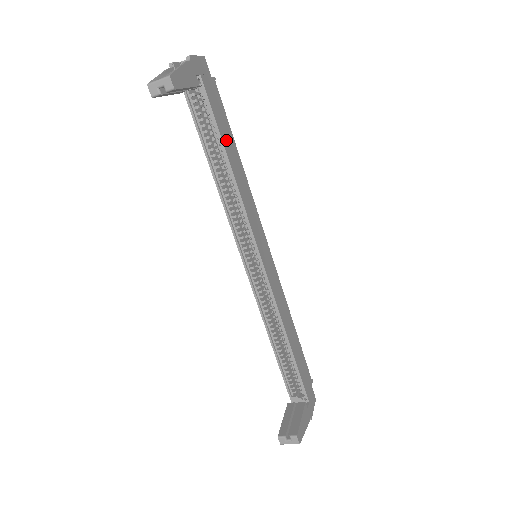
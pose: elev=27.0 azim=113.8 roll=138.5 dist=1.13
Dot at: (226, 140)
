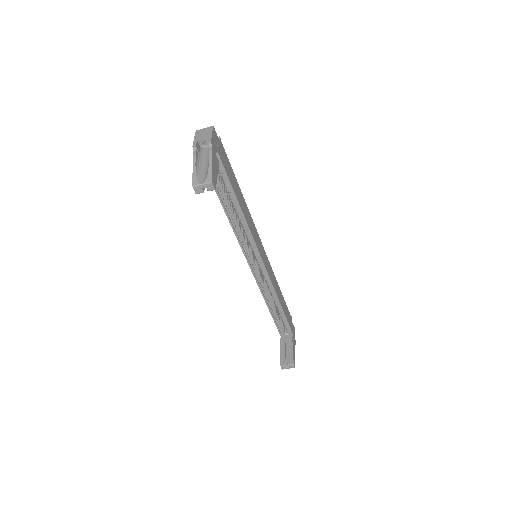
Dot at: (235, 188)
